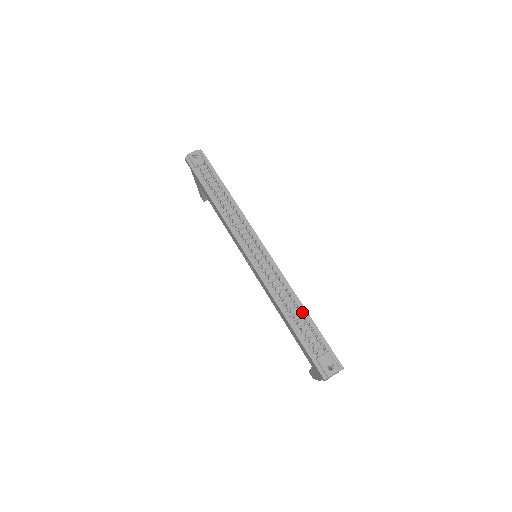
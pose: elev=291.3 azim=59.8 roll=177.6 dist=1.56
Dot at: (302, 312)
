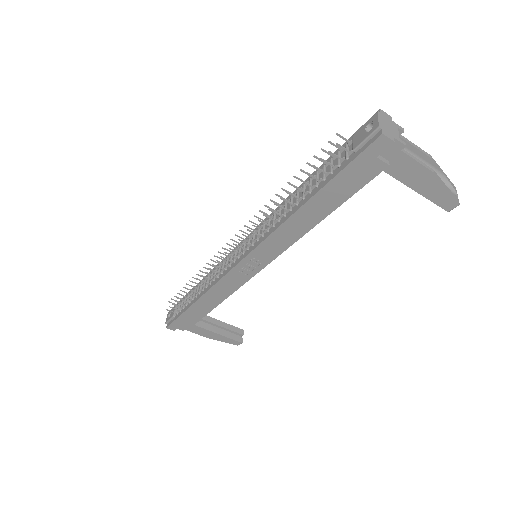
Dot at: (306, 184)
